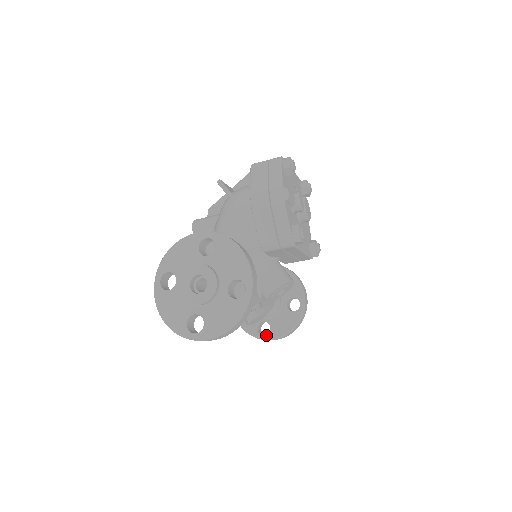
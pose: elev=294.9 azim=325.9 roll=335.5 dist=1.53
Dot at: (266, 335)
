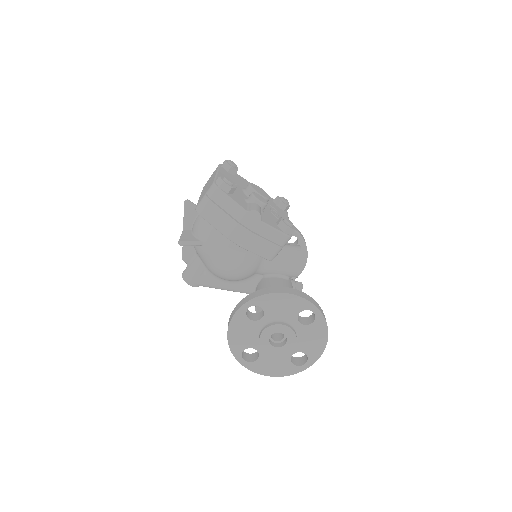
Dot at: occluded
